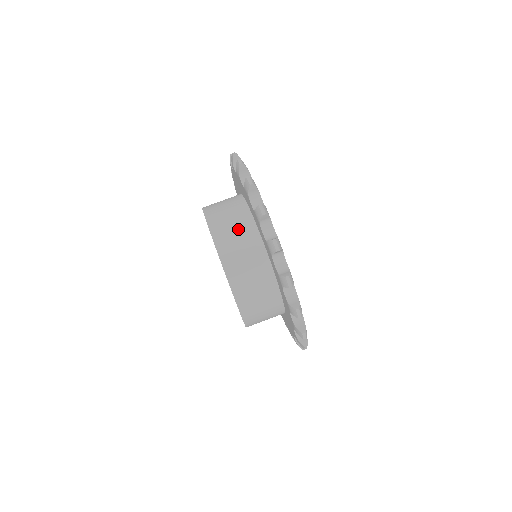
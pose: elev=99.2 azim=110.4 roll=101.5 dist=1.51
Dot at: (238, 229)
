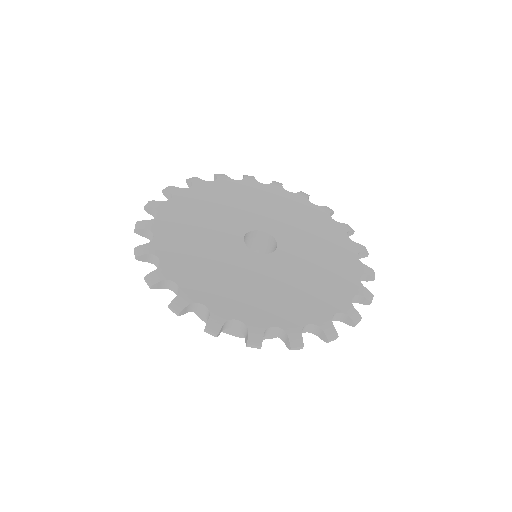
Dot at: occluded
